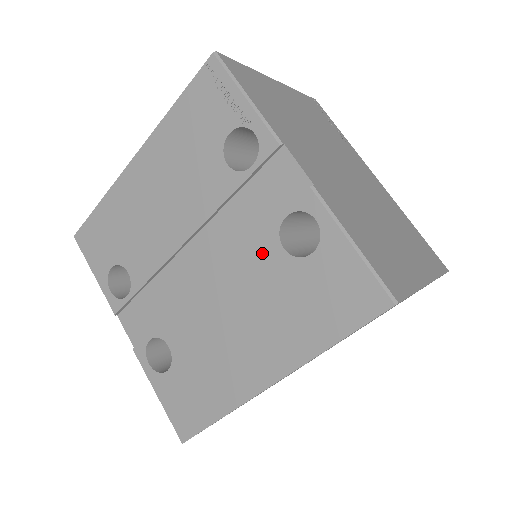
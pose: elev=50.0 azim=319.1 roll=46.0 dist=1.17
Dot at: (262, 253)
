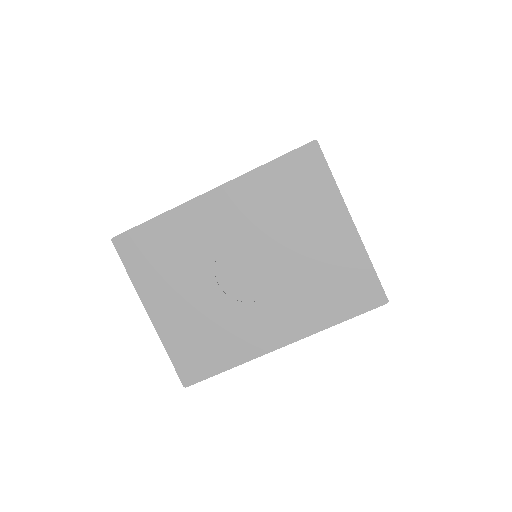
Dot at: occluded
